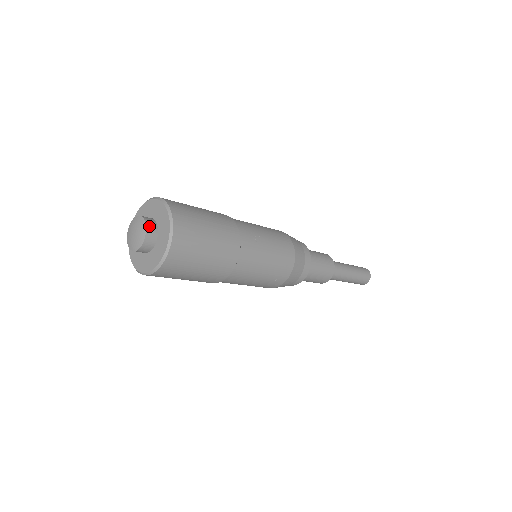
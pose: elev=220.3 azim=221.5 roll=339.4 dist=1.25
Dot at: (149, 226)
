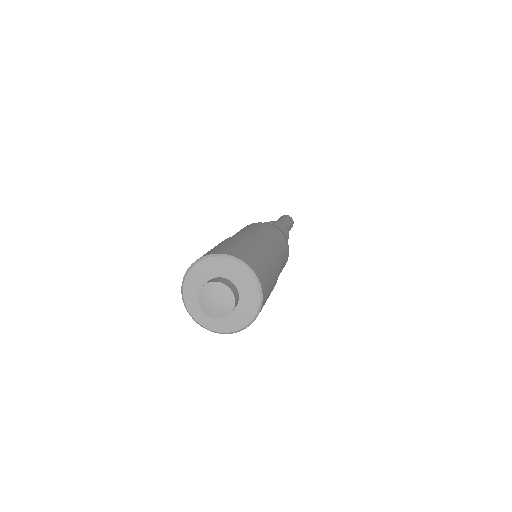
Dot at: (235, 296)
